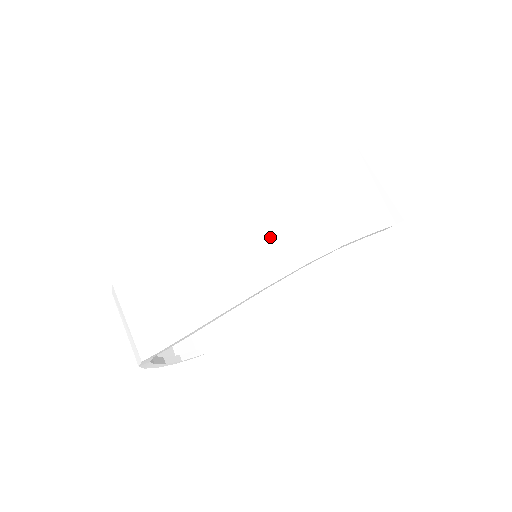
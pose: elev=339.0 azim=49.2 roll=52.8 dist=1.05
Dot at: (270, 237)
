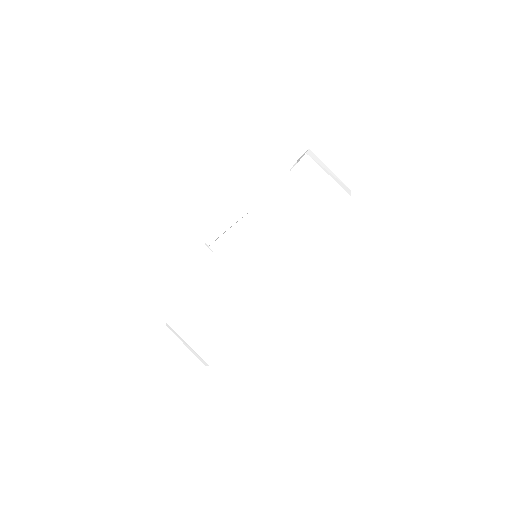
Dot at: (240, 288)
